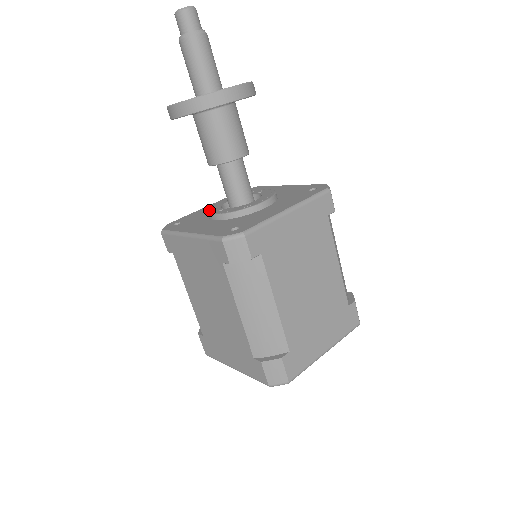
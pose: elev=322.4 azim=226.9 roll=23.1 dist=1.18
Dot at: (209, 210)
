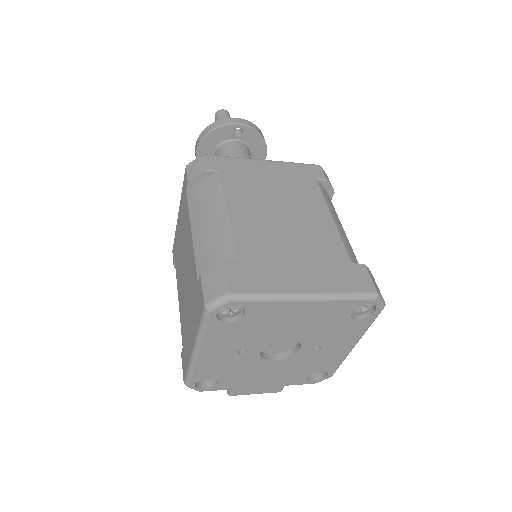
Dot at: occluded
